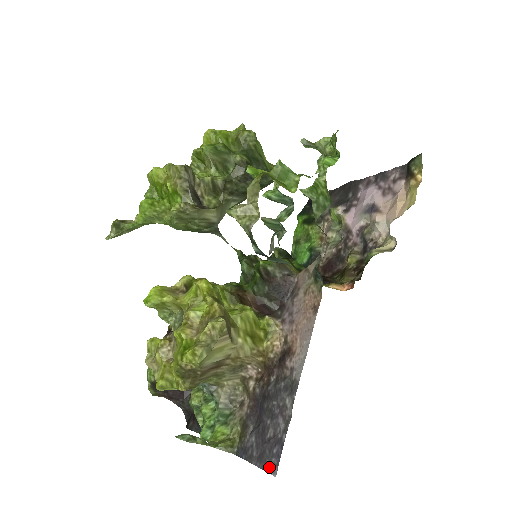
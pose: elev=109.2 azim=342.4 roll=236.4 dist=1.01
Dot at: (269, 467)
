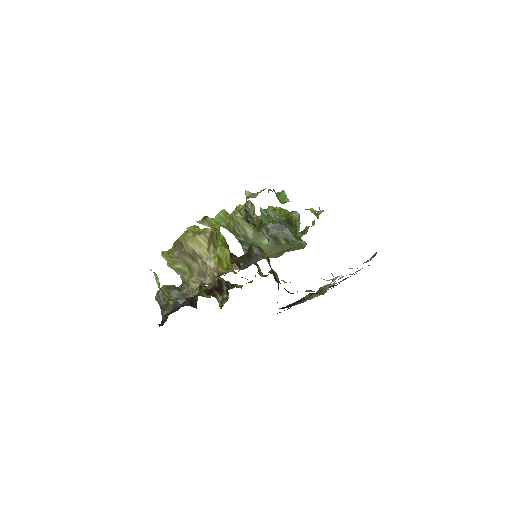
Dot at: occluded
